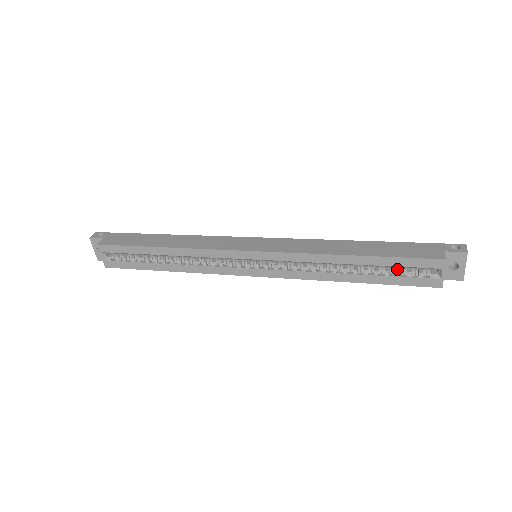
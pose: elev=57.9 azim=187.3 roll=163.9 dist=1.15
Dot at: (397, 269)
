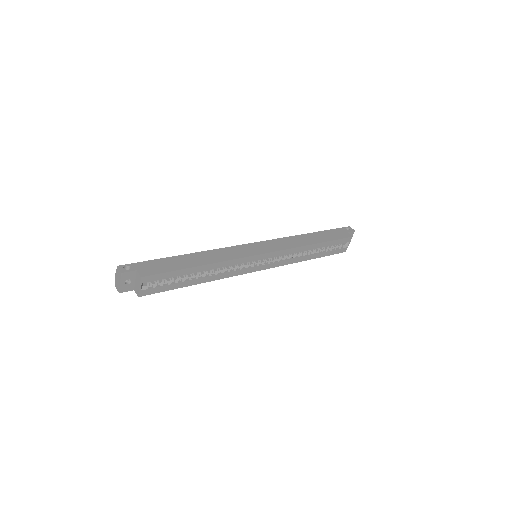
Dot at: (329, 246)
